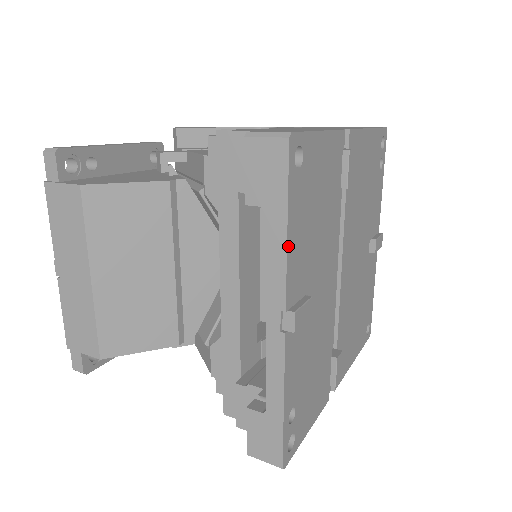
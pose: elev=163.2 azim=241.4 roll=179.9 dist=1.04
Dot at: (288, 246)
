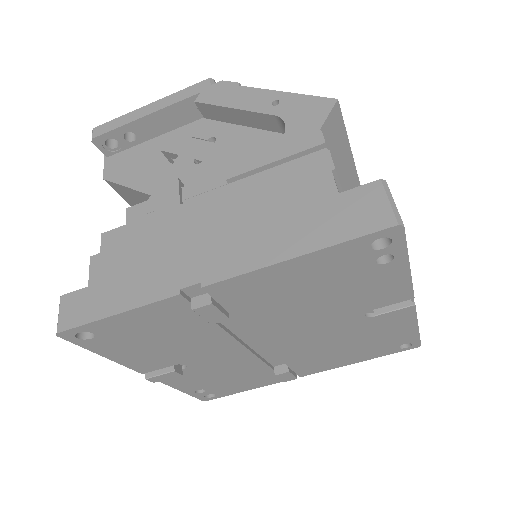
Dot at: (115, 360)
